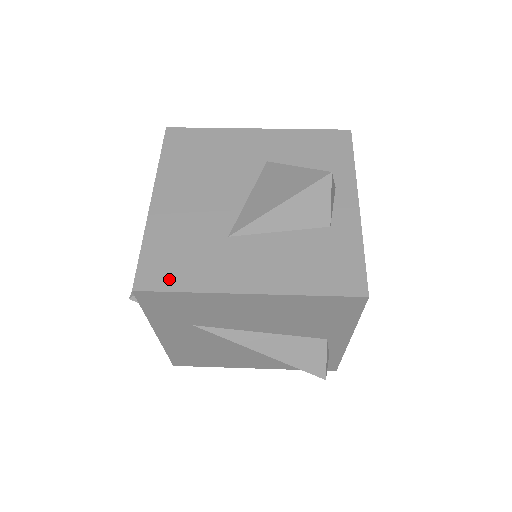
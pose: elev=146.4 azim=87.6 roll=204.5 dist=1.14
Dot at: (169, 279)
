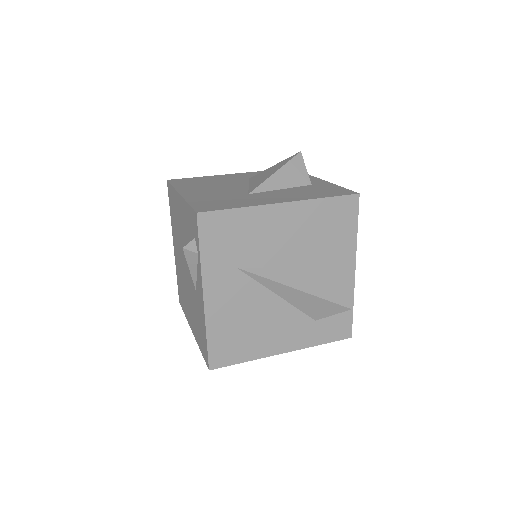
Dot at: (221, 207)
